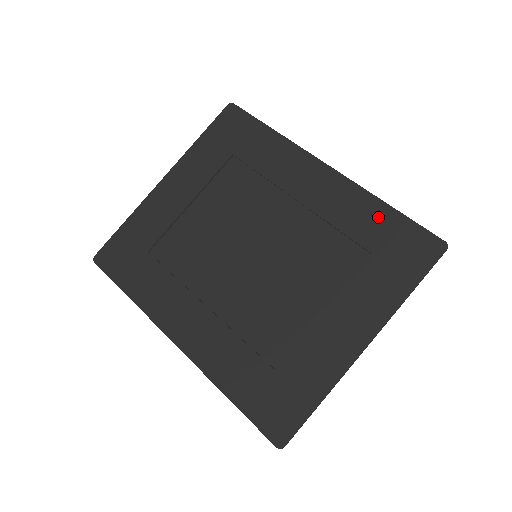
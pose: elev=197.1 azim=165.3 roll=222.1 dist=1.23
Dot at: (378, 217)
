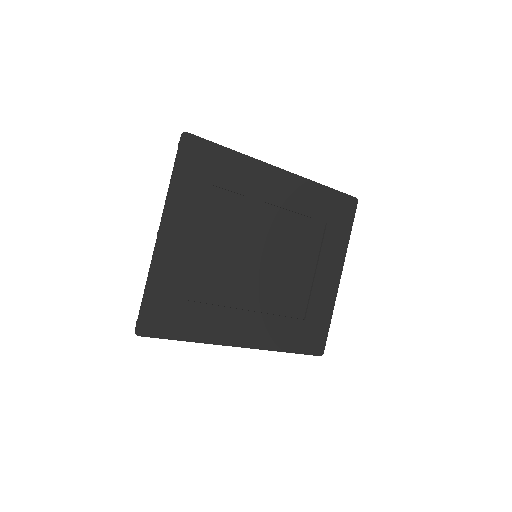
Dot at: (322, 197)
